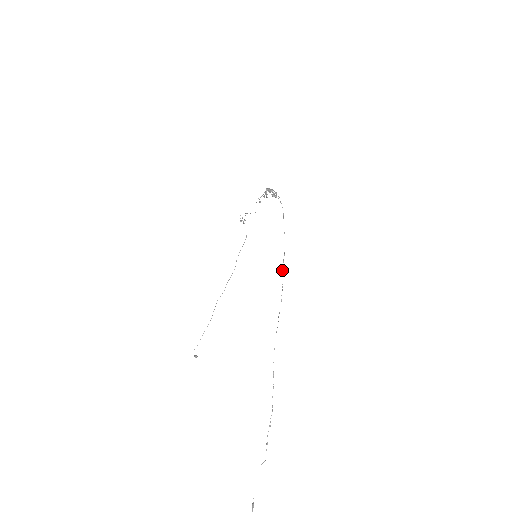
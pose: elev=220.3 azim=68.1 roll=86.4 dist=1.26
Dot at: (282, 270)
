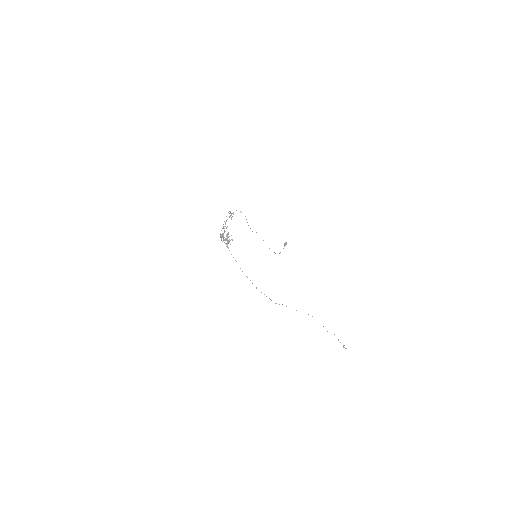
Dot at: occluded
